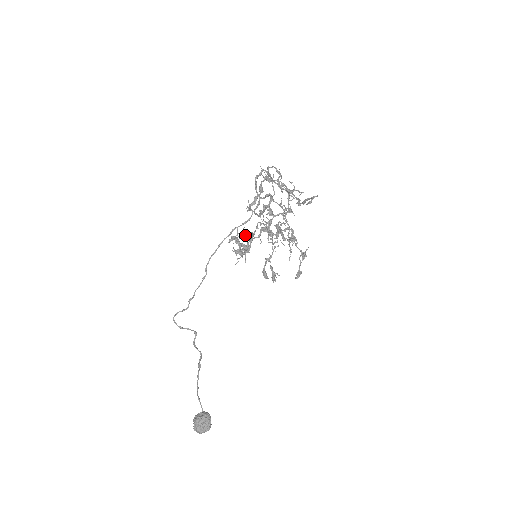
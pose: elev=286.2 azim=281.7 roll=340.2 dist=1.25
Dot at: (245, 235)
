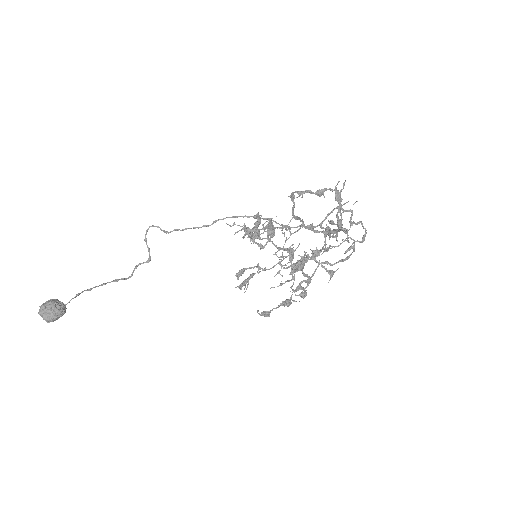
Dot at: (272, 234)
